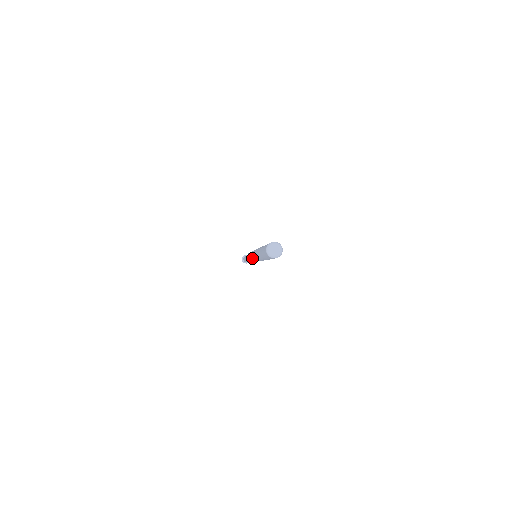
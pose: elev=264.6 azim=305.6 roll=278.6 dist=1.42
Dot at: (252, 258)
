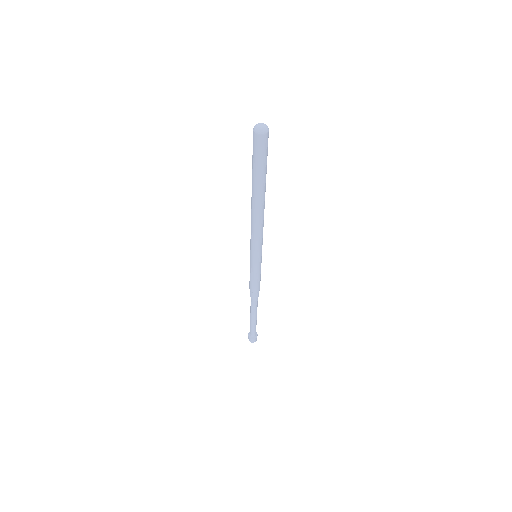
Dot at: (253, 248)
